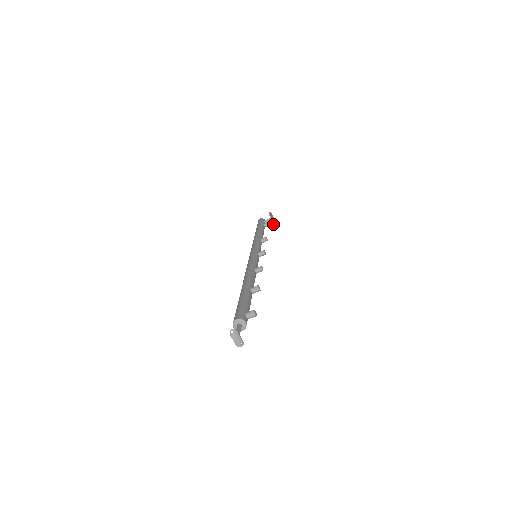
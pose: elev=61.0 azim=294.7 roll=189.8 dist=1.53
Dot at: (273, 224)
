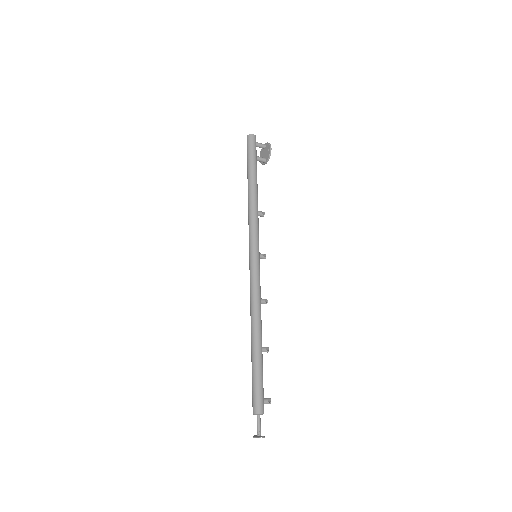
Dot at: occluded
